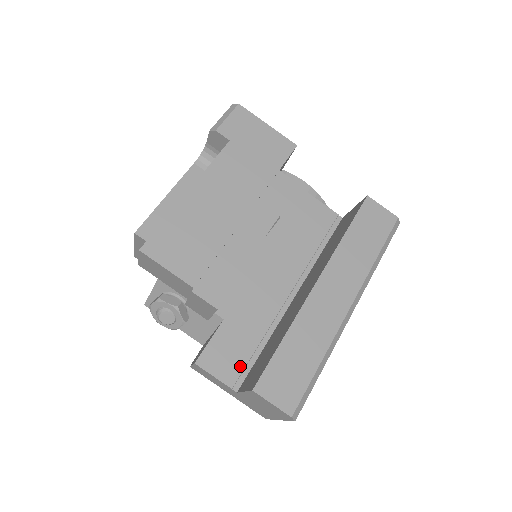
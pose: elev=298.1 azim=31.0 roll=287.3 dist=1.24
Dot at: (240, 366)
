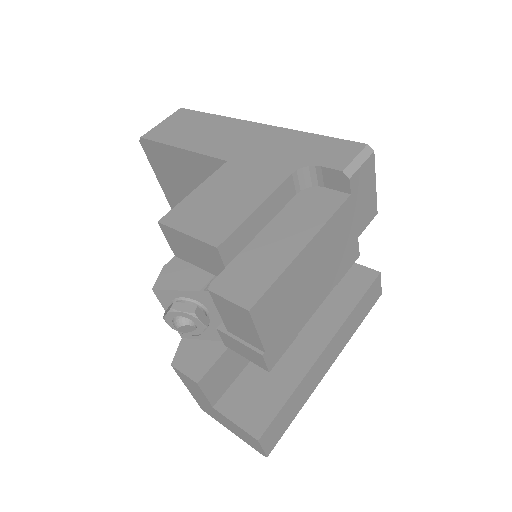
Dot at: (225, 385)
